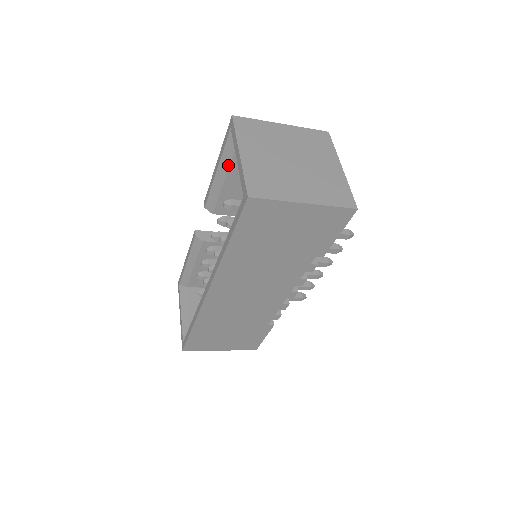
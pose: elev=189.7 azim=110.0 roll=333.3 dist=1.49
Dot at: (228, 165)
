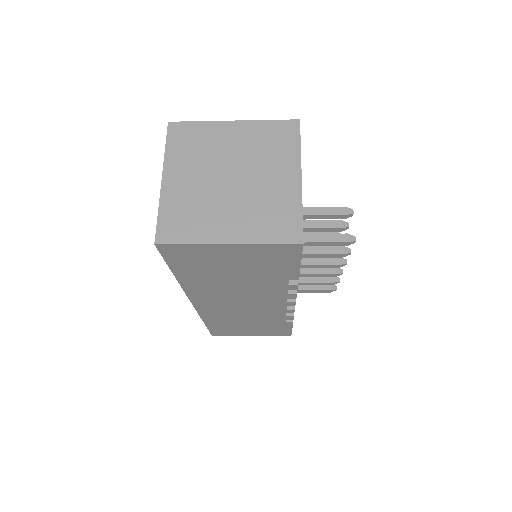
Dot at: occluded
